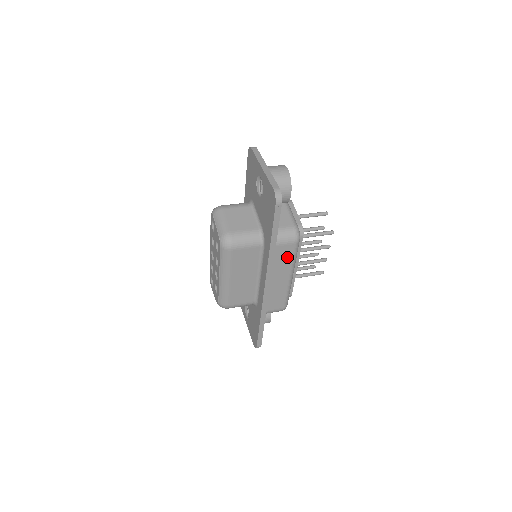
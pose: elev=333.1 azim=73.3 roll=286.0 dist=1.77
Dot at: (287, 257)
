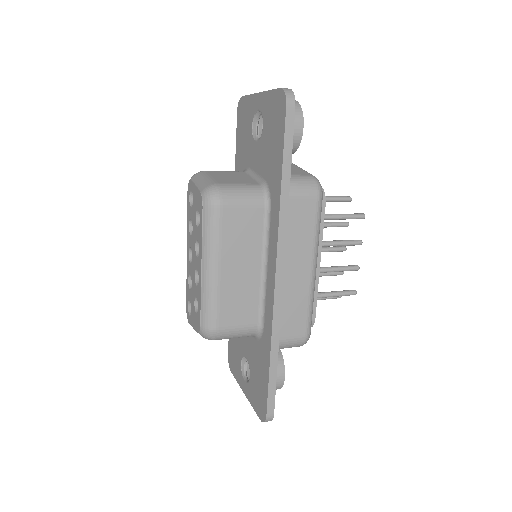
Dot at: (306, 224)
